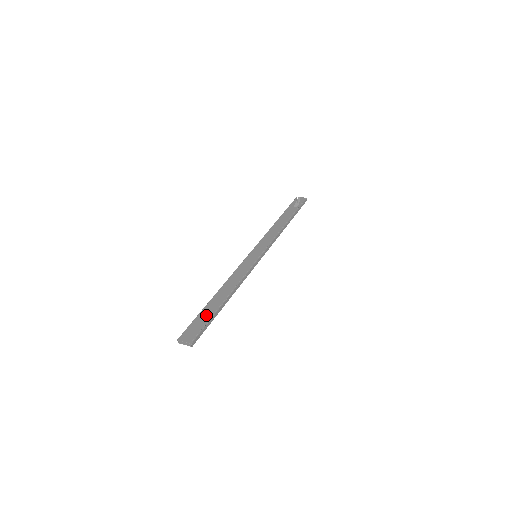
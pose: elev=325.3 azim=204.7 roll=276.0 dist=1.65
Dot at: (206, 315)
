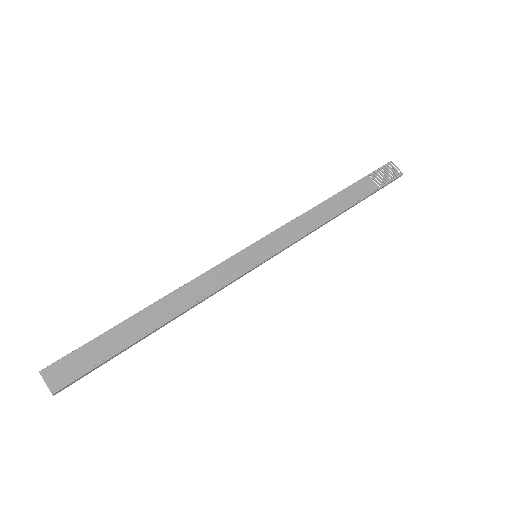
Dot at: (109, 345)
